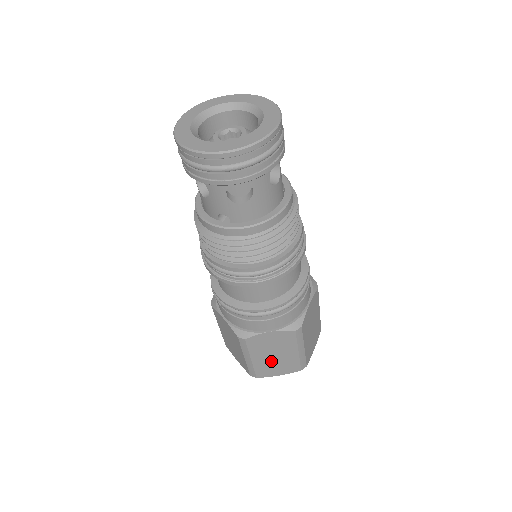
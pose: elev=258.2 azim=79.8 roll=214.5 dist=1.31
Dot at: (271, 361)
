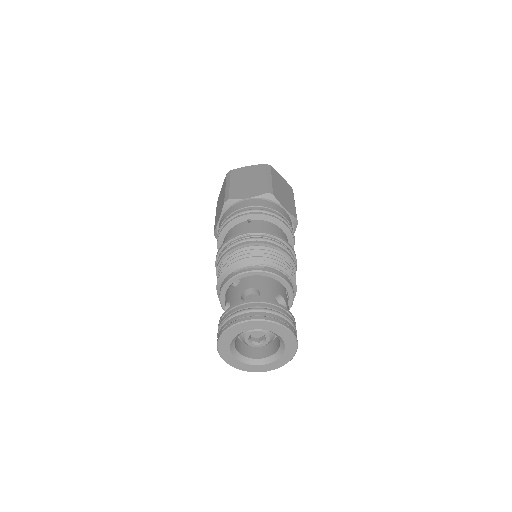
Dot at: occluded
